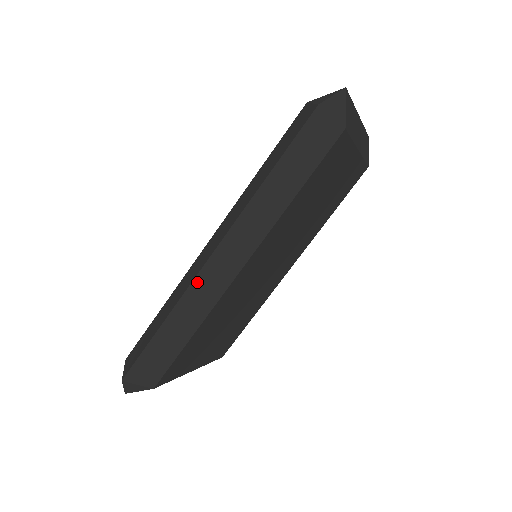
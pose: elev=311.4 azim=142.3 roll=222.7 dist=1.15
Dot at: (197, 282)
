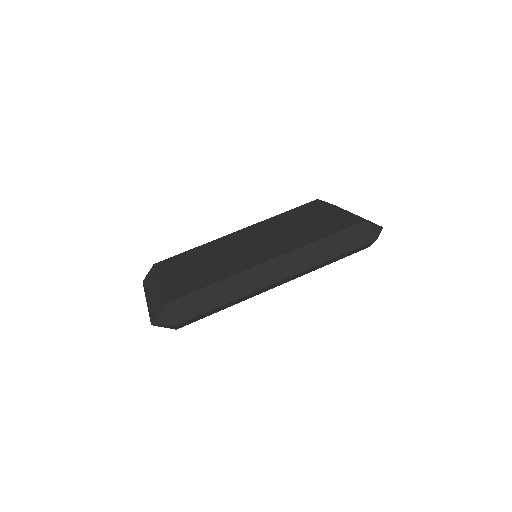
Dot at: (260, 290)
